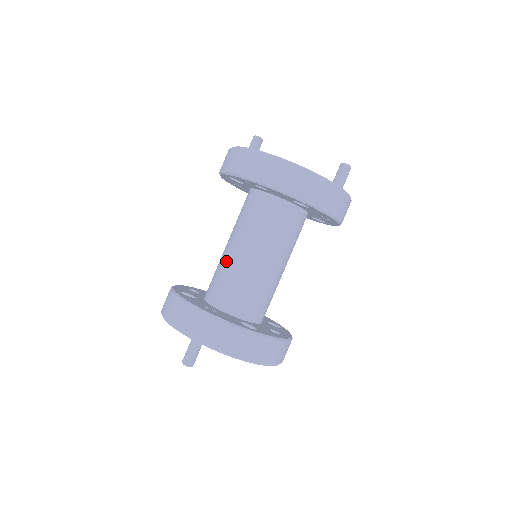
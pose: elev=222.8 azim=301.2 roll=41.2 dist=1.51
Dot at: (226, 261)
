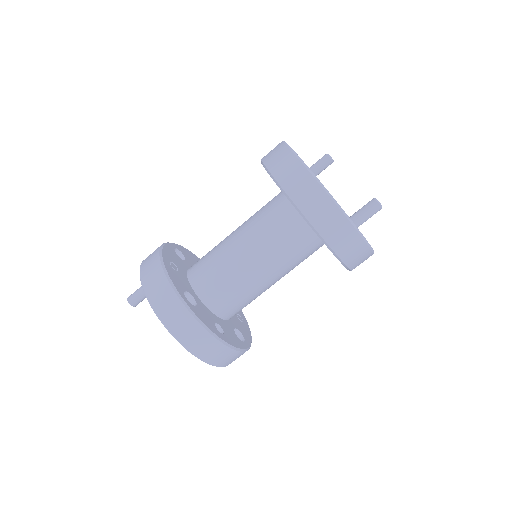
Dot at: (222, 241)
